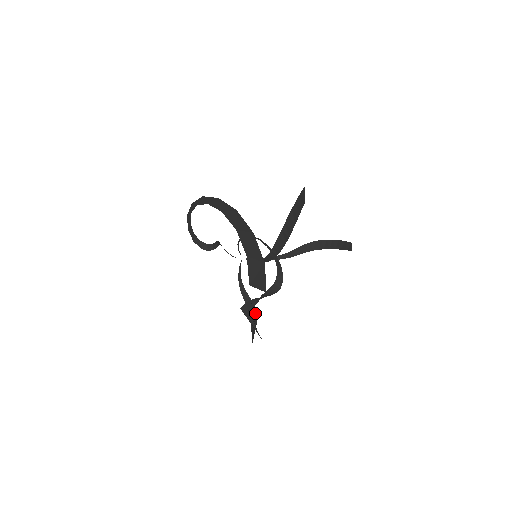
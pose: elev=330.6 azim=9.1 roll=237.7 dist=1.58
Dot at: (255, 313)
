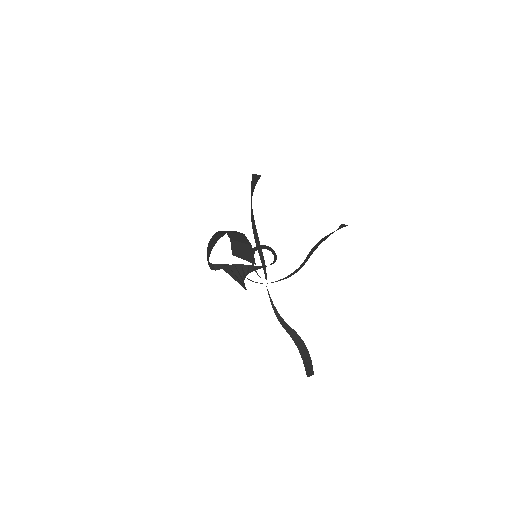
Dot at: (303, 345)
